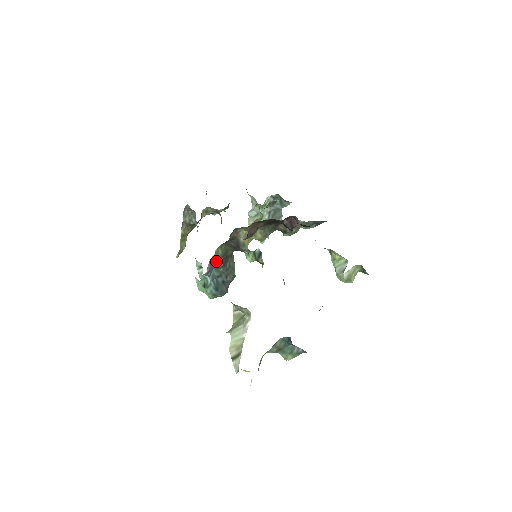
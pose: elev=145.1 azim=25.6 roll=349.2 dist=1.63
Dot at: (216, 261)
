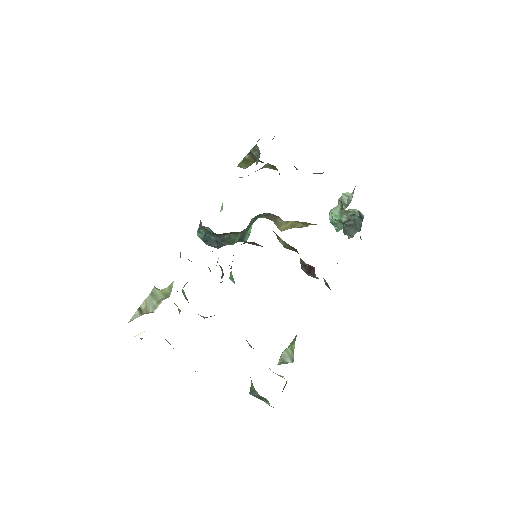
Dot at: occluded
